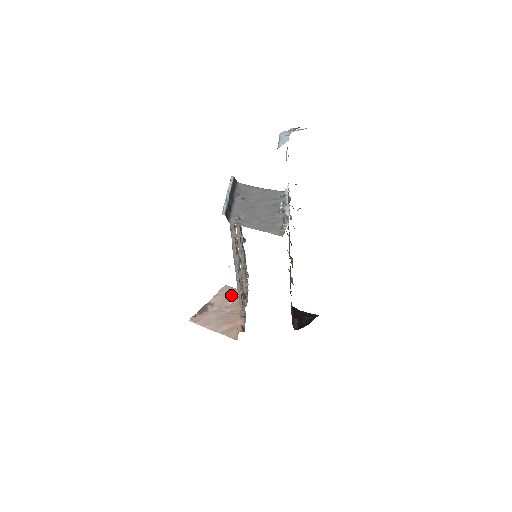
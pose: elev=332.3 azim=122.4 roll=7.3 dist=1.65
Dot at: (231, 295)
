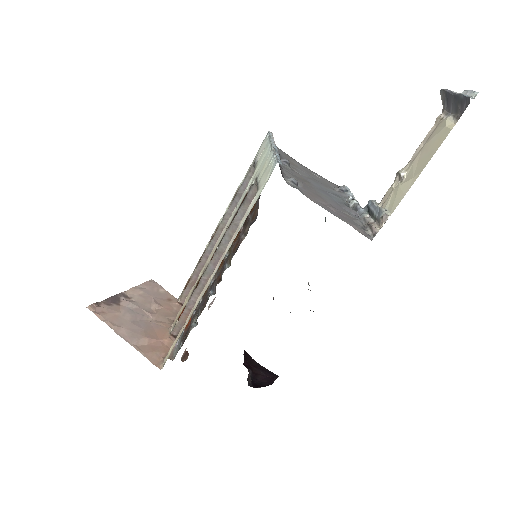
Dot at: (159, 297)
